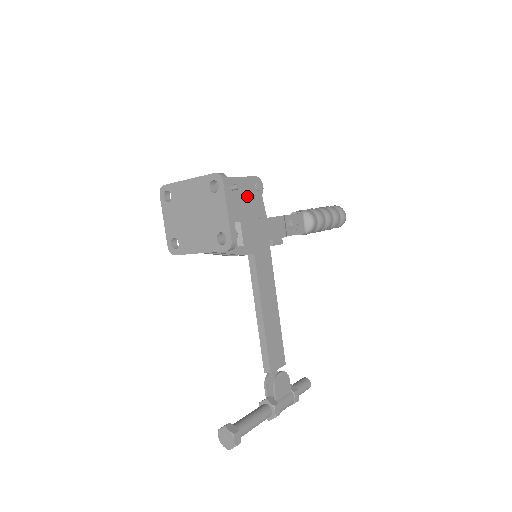
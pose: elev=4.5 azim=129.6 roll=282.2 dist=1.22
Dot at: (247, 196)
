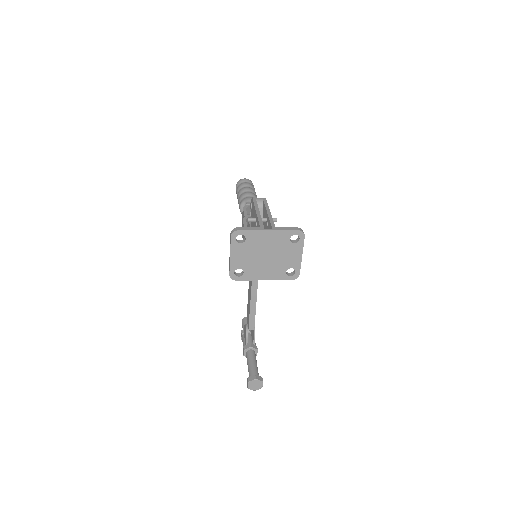
Dot at: occluded
